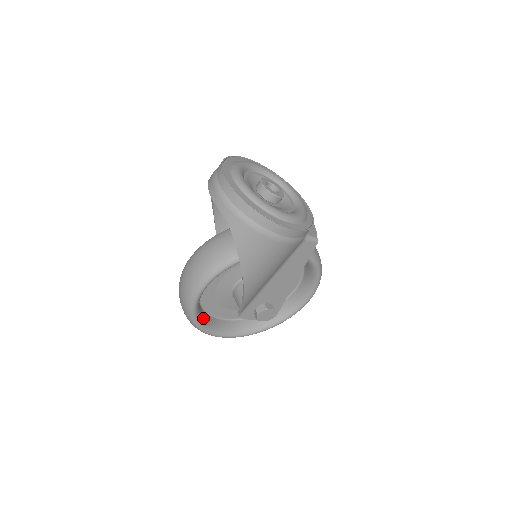
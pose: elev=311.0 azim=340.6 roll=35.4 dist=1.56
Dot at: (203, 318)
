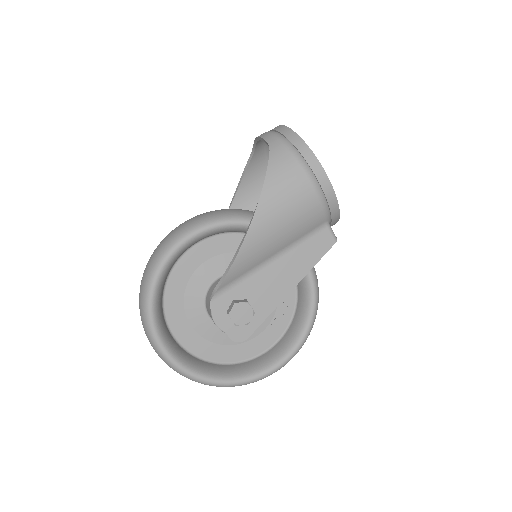
Dot at: (160, 299)
